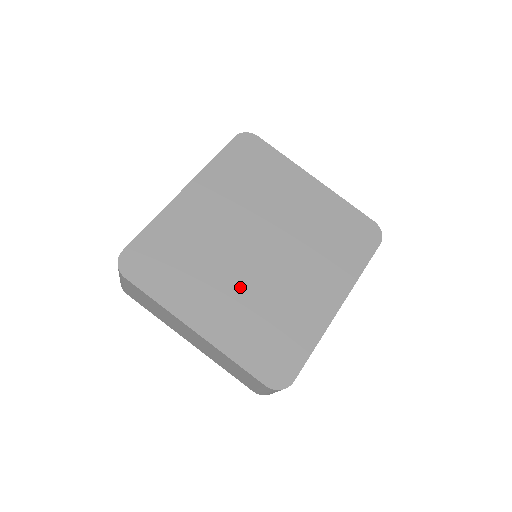
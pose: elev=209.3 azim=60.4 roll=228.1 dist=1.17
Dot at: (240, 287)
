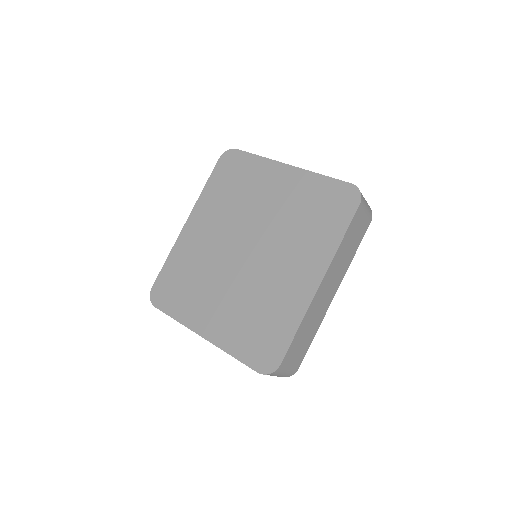
Dot at: (232, 291)
